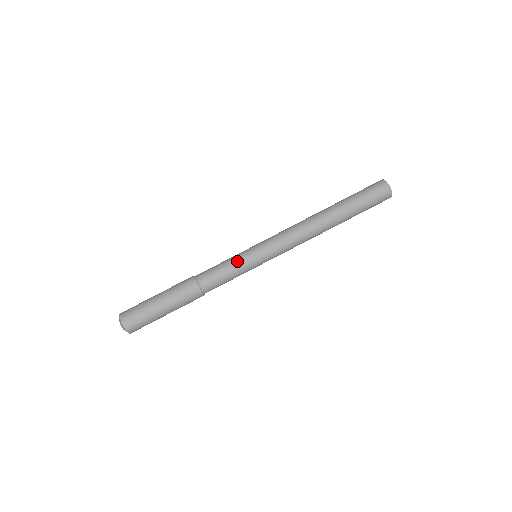
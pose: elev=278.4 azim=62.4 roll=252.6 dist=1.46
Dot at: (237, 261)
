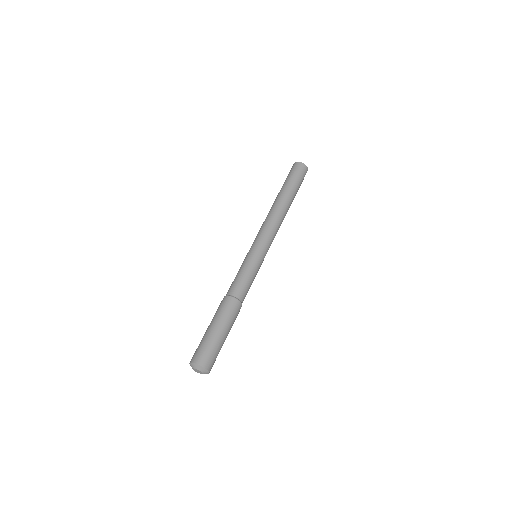
Dot at: (249, 264)
